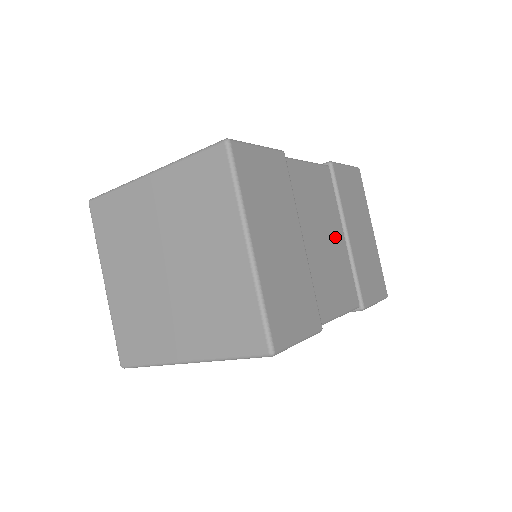
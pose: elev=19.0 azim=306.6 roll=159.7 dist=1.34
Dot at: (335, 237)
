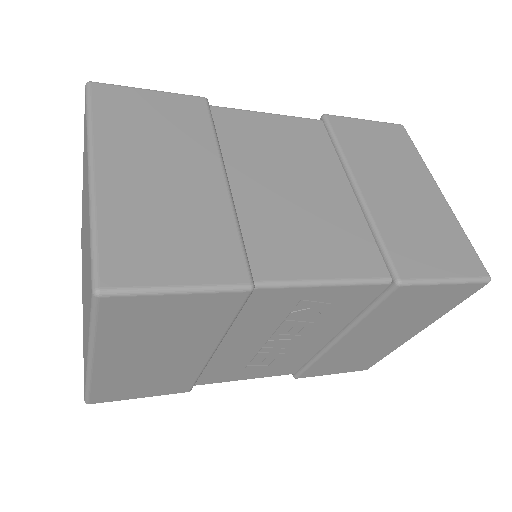
Dot at: (325, 189)
